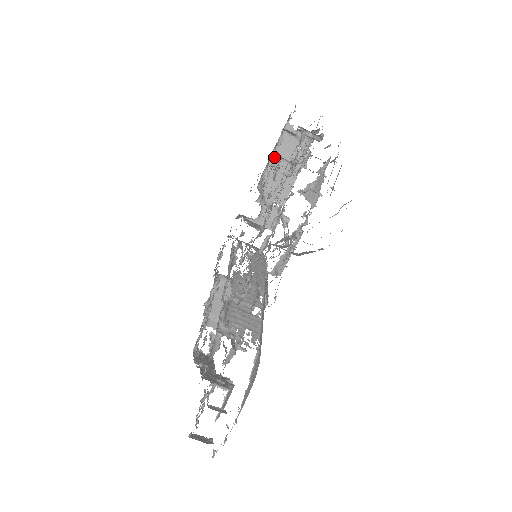
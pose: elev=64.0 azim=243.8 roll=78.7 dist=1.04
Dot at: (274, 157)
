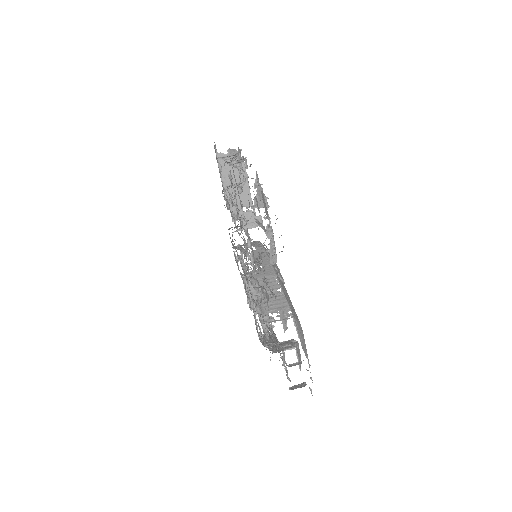
Dot at: (224, 180)
